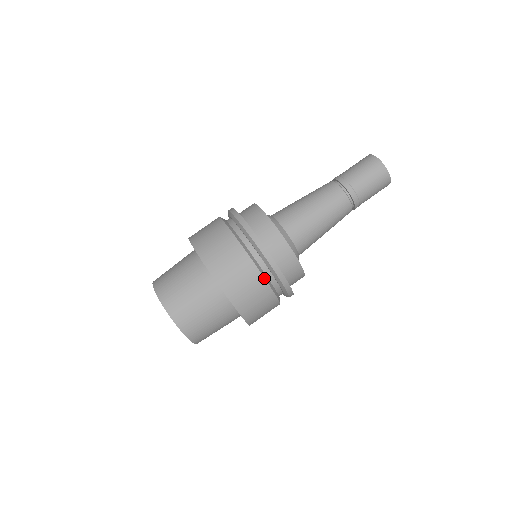
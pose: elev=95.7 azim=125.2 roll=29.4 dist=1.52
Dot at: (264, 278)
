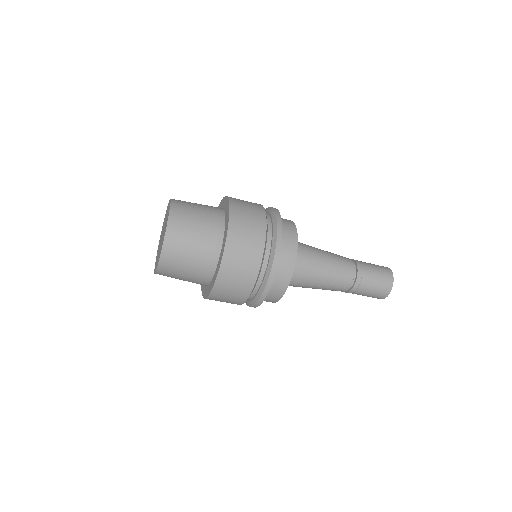
Dot at: (245, 301)
